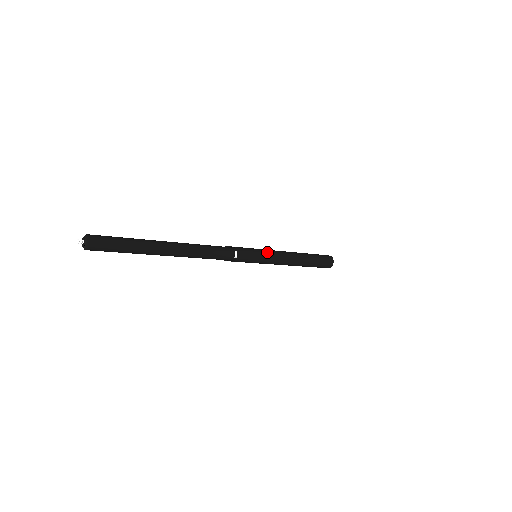
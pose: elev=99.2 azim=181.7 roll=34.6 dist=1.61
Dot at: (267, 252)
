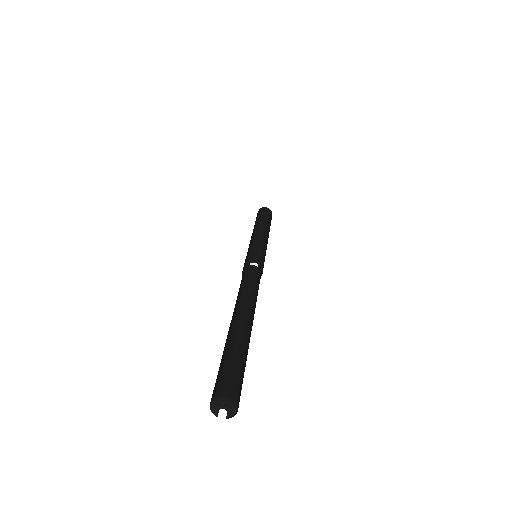
Dot at: (257, 243)
